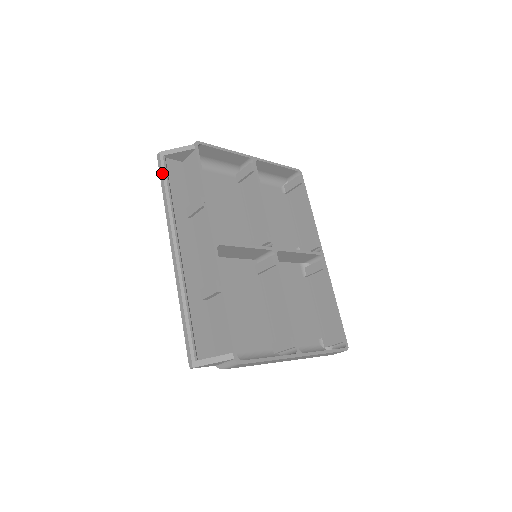
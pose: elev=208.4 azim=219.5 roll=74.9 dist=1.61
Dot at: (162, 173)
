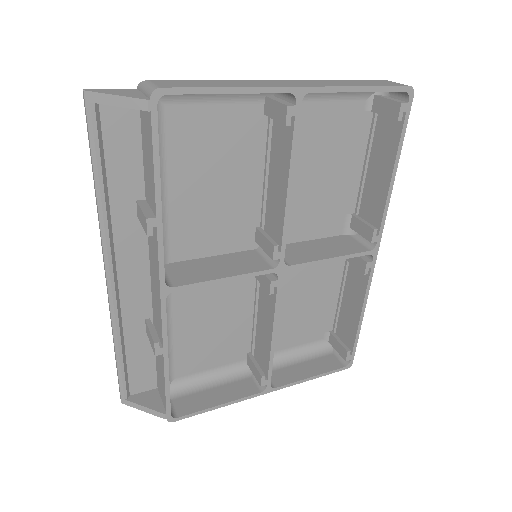
Dot at: (89, 140)
